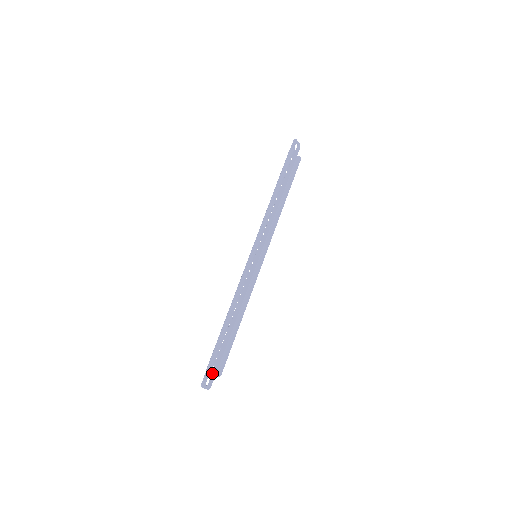
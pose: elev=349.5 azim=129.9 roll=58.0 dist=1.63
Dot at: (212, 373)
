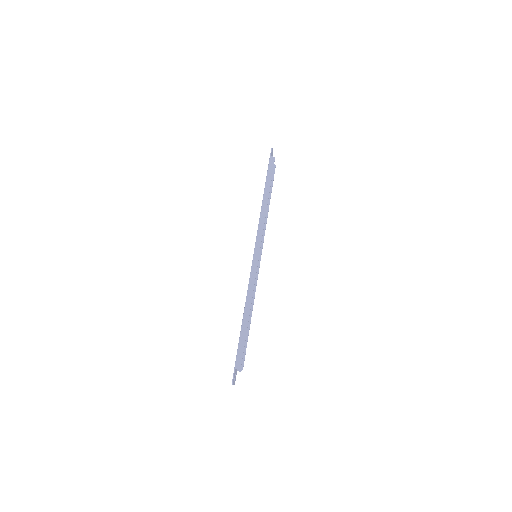
Dot at: (236, 369)
